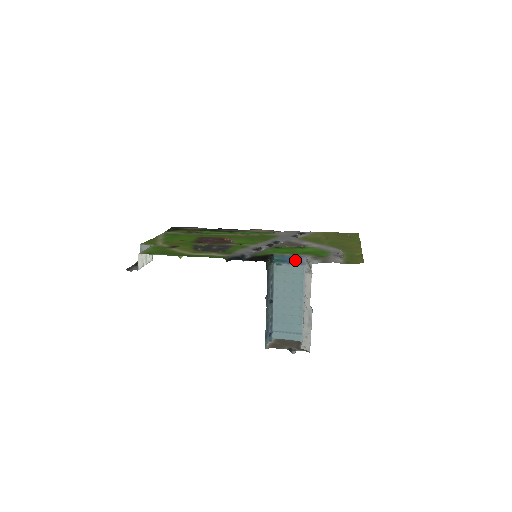
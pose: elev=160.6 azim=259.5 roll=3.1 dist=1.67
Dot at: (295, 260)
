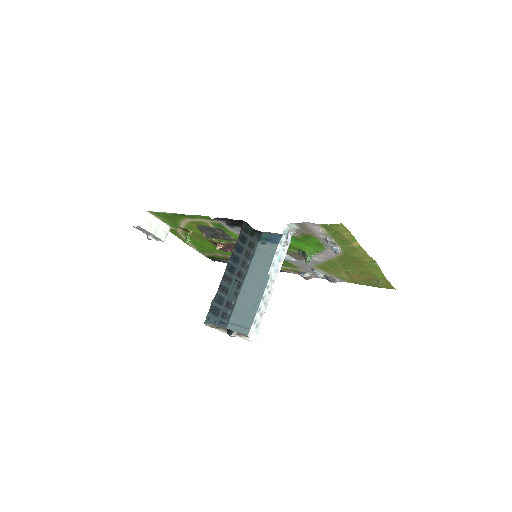
Dot at: occluded
